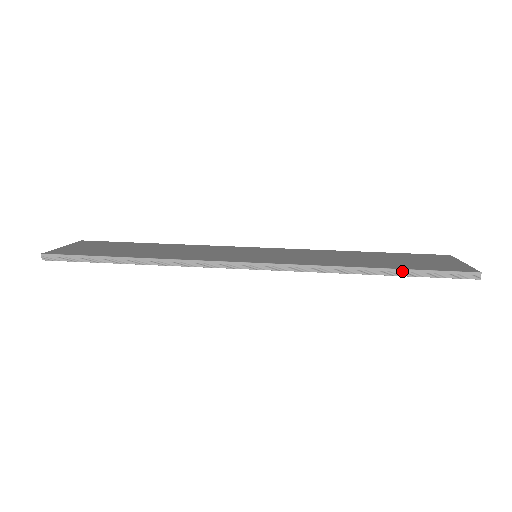
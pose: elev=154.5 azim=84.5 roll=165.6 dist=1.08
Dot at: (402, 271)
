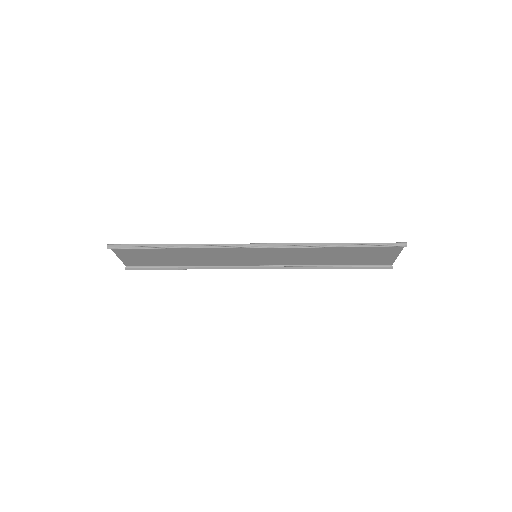
Dot at: (355, 244)
